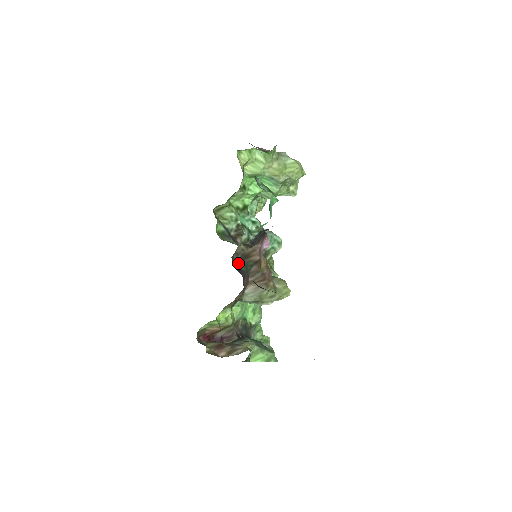
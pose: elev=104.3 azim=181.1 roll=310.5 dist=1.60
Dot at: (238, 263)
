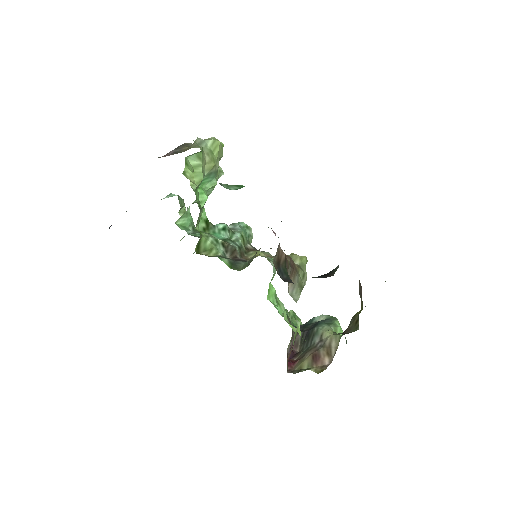
Dot at: (280, 276)
